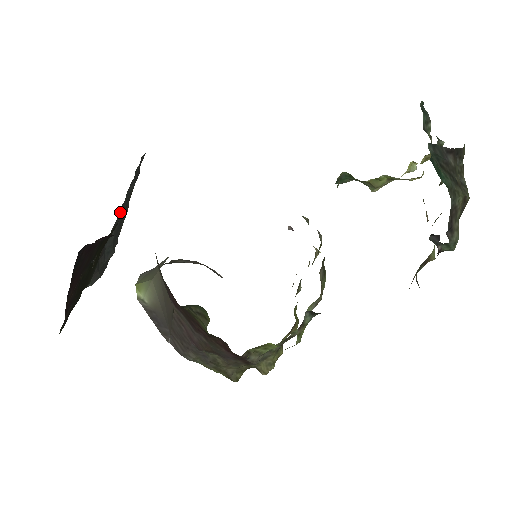
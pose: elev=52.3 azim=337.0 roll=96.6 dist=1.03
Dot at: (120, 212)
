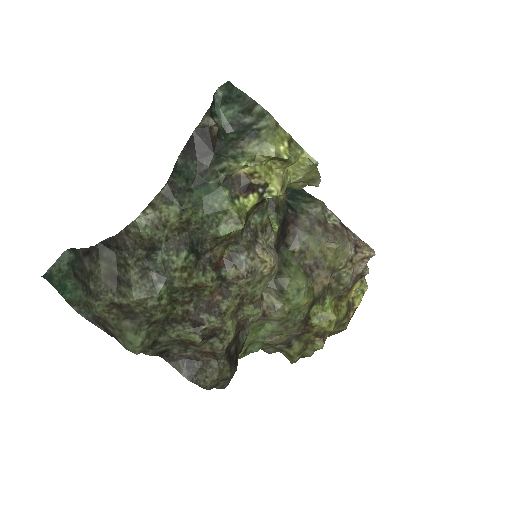
Dot at: occluded
